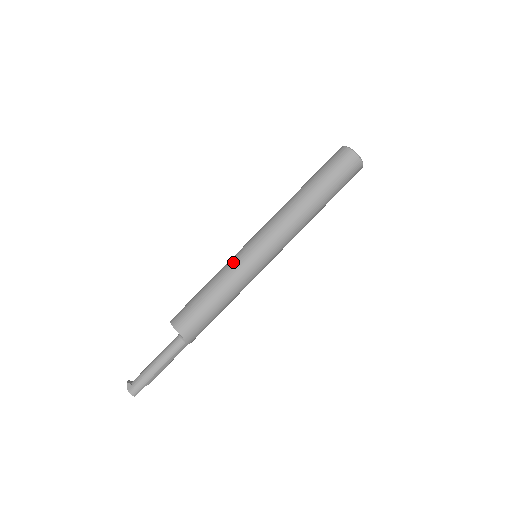
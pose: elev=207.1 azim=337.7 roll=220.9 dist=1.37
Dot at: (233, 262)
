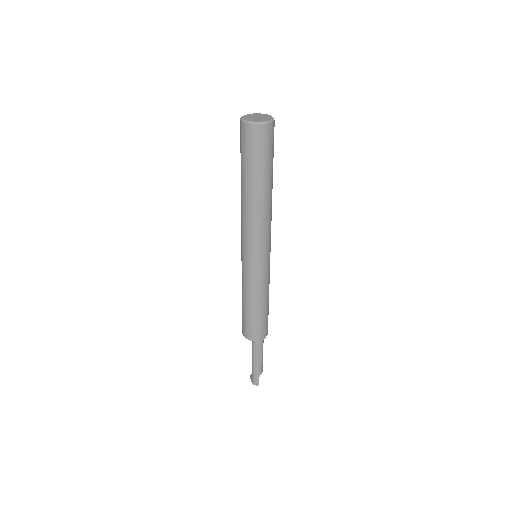
Dot at: occluded
